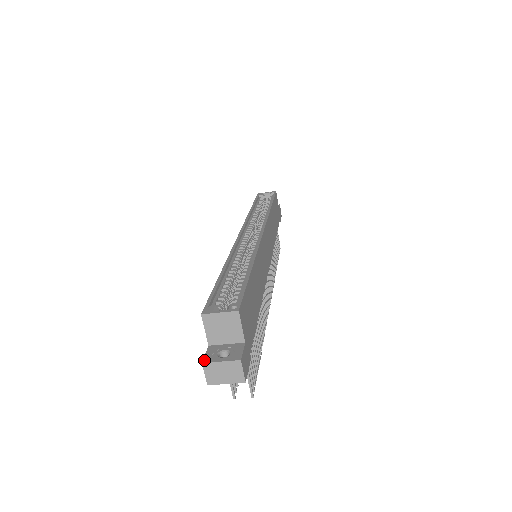
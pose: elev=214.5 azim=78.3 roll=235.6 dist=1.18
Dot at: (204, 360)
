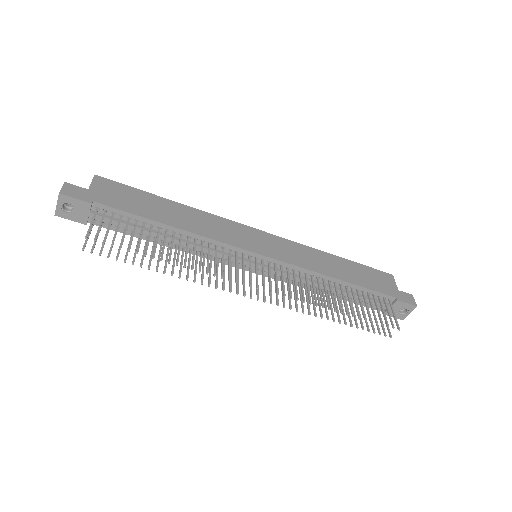
Dot at: occluded
